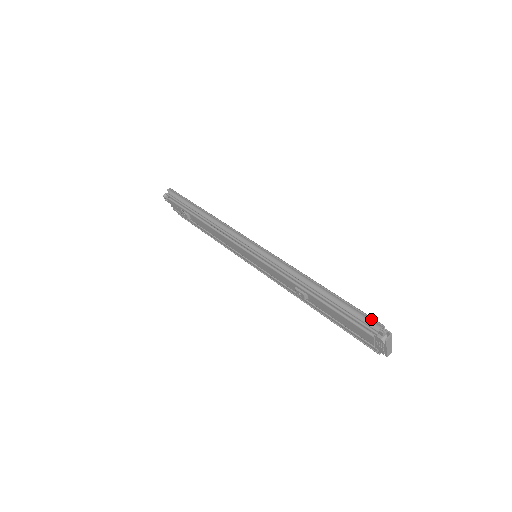
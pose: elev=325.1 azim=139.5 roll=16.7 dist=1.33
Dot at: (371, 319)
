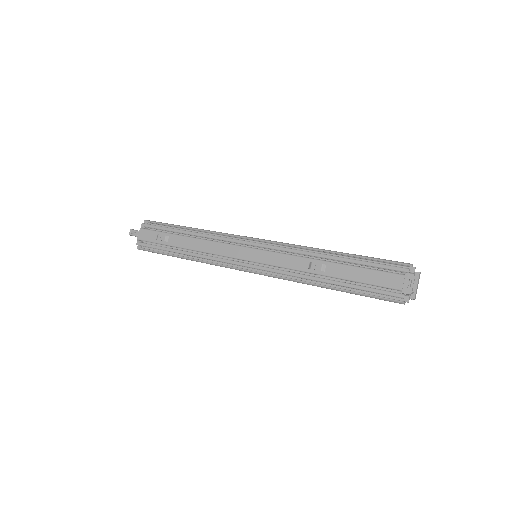
Dot at: (400, 263)
